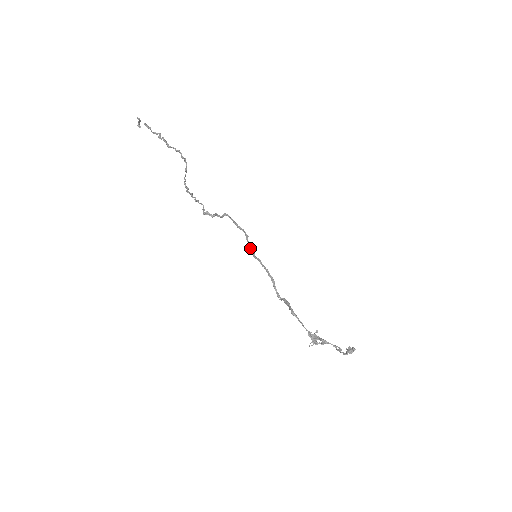
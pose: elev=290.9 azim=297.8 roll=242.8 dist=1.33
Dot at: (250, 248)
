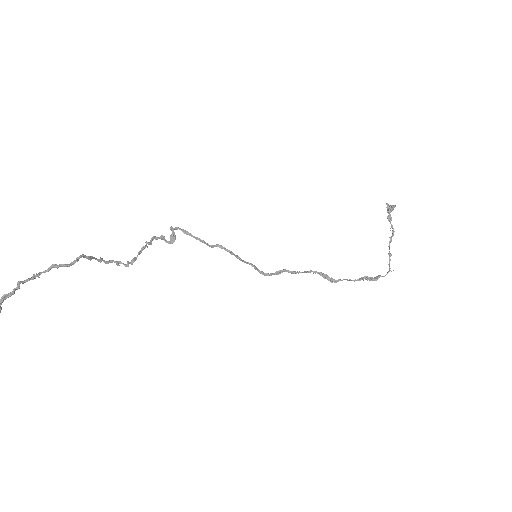
Dot at: occluded
